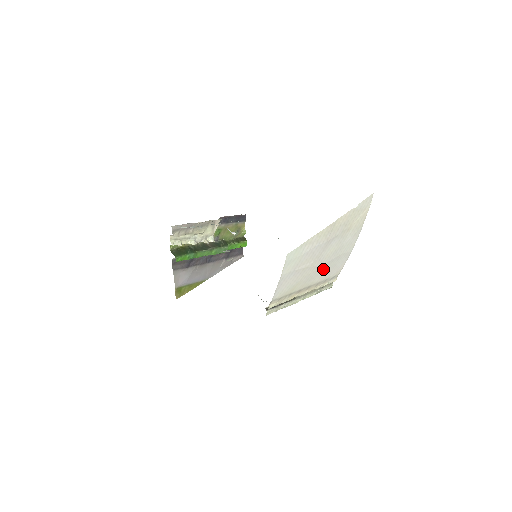
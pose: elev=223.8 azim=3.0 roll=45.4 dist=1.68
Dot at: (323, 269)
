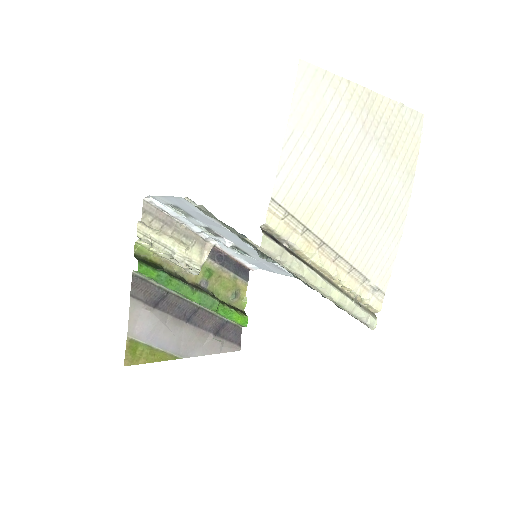
Dot at: (359, 223)
